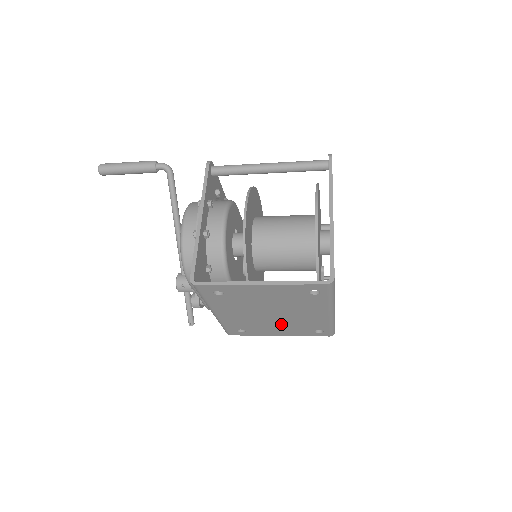
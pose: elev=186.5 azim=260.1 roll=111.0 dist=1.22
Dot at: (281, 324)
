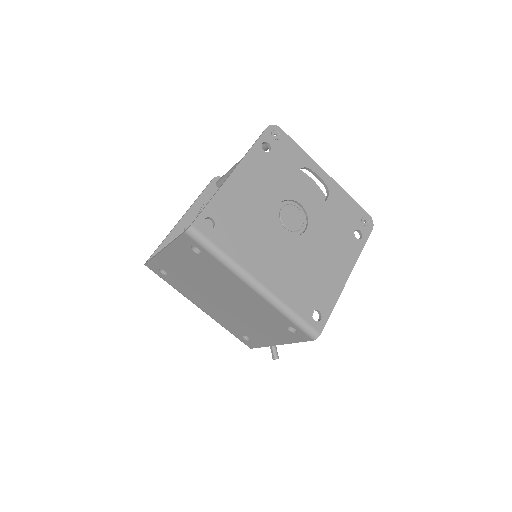
Dot at: (252, 319)
